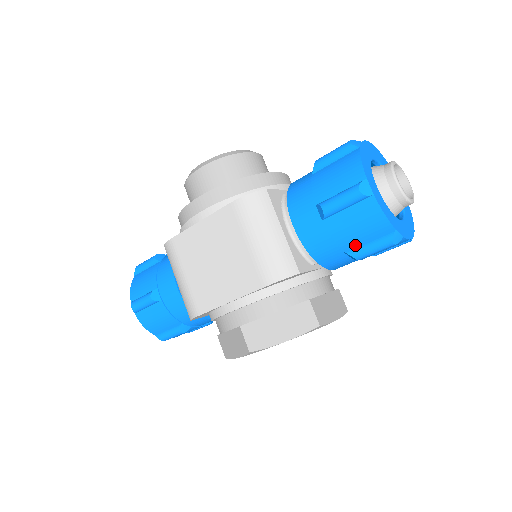
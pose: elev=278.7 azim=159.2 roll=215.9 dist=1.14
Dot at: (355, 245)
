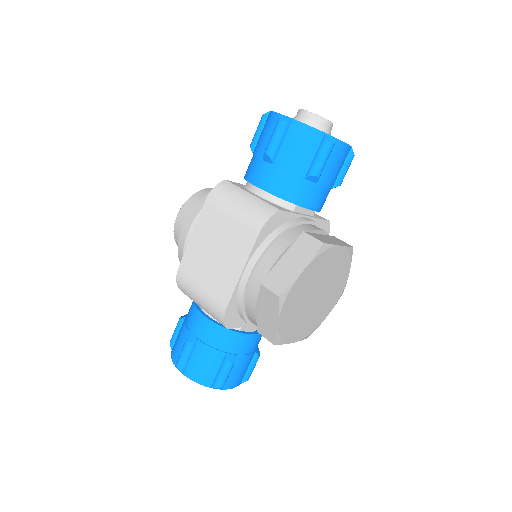
Dot at: (307, 166)
